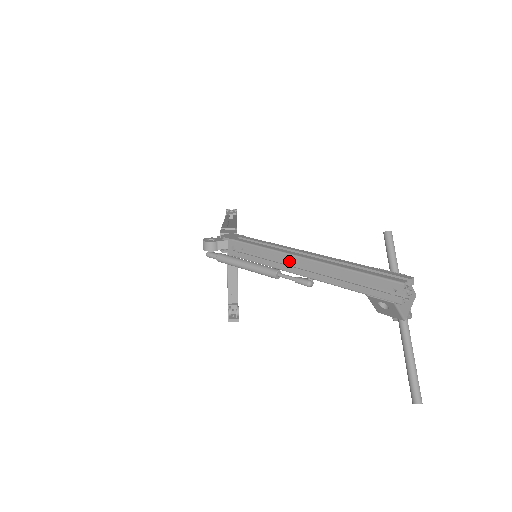
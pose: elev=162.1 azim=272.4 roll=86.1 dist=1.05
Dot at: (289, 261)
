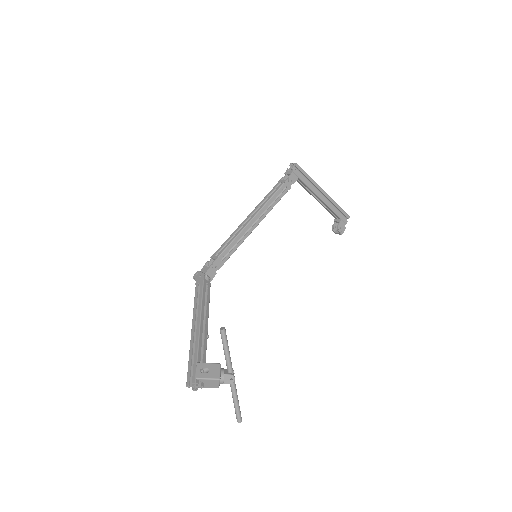
Dot at: occluded
